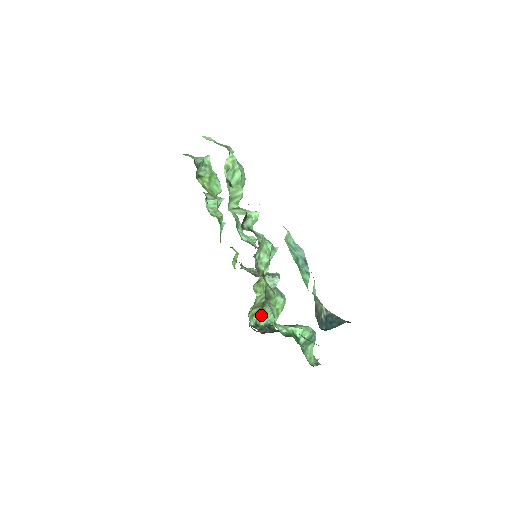
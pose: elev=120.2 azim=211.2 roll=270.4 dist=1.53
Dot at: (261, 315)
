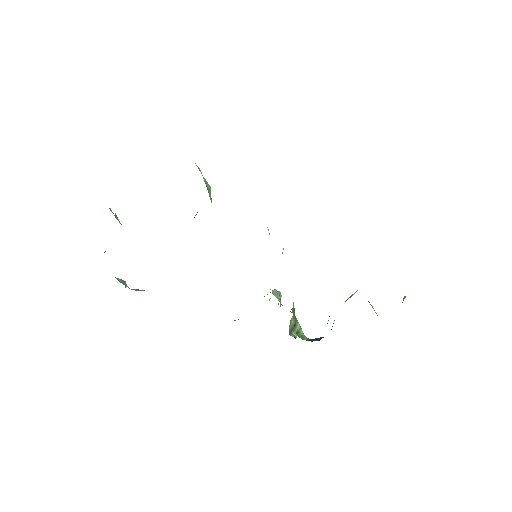
Dot at: (297, 329)
